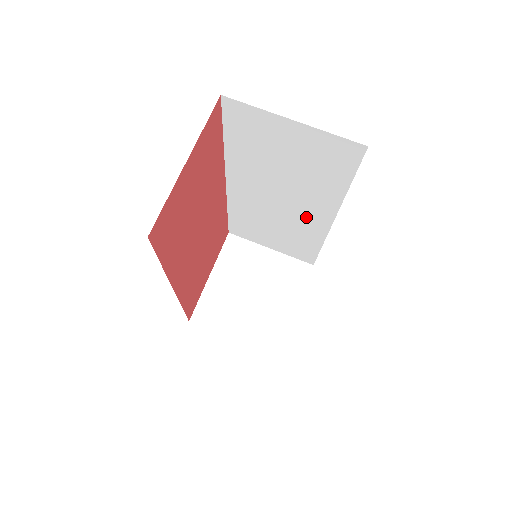
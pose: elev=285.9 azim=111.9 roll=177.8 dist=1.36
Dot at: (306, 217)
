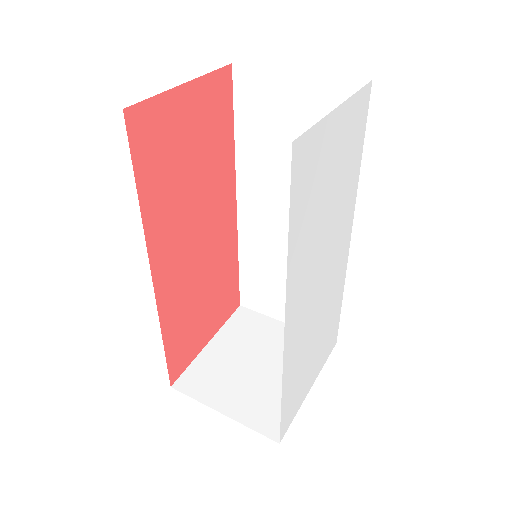
Dot at: occluded
